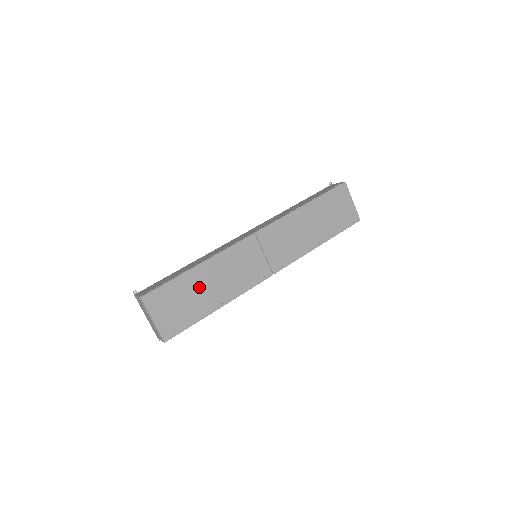
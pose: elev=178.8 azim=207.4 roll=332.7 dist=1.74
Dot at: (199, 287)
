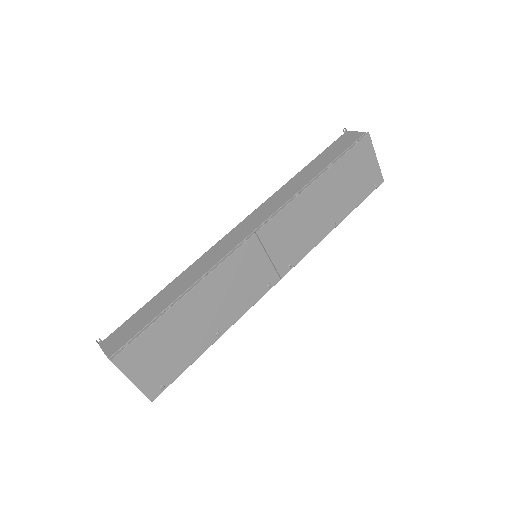
Dot at: (188, 323)
